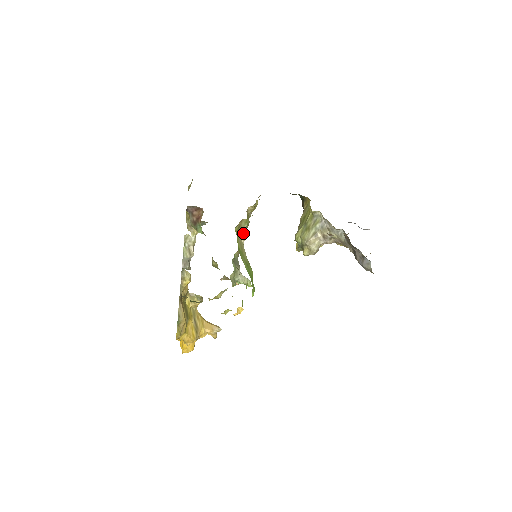
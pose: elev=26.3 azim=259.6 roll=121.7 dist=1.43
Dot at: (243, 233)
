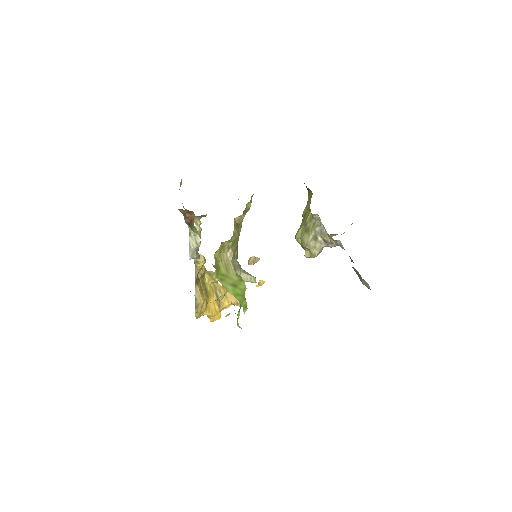
Dot at: (229, 249)
